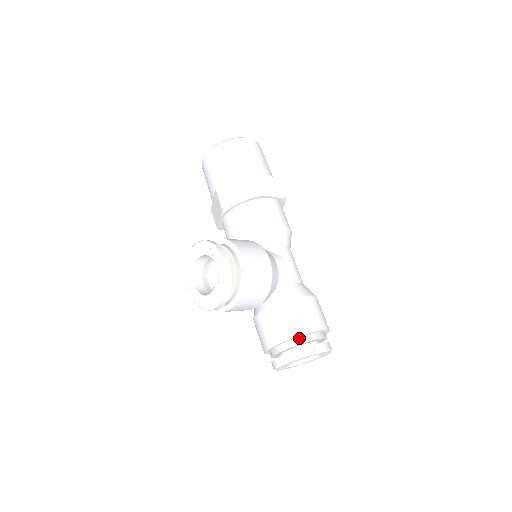
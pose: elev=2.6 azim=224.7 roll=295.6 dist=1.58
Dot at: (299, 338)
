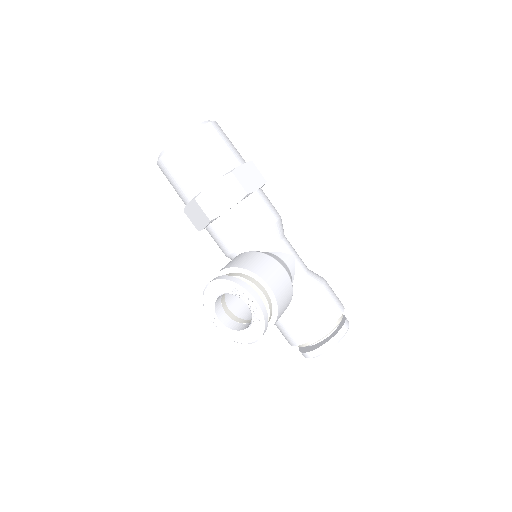
Dot at: (327, 329)
